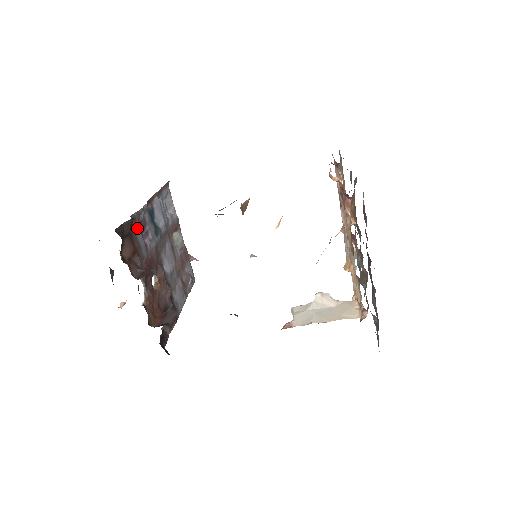
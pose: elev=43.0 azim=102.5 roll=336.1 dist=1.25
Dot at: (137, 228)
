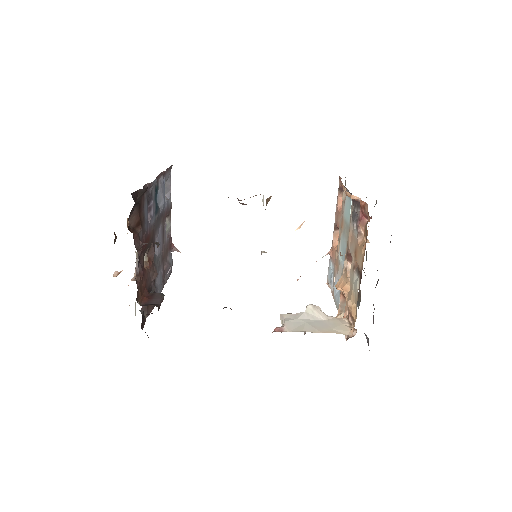
Dot at: (146, 200)
